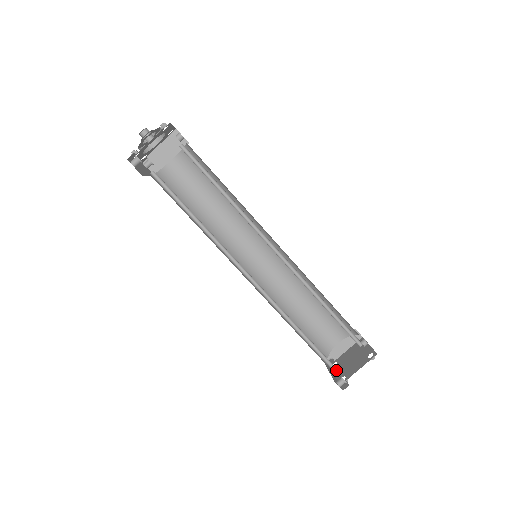
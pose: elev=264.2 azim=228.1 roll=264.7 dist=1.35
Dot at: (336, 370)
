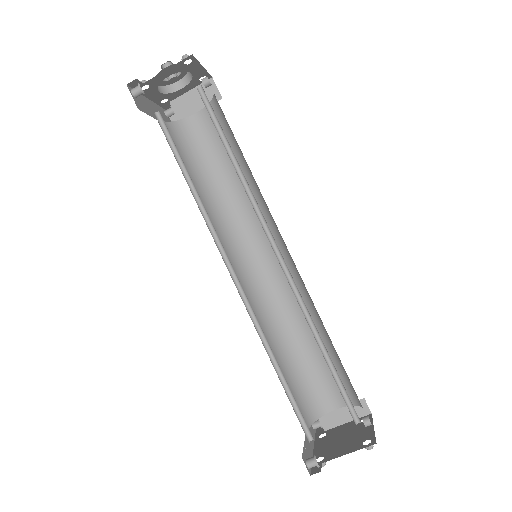
Dot at: (319, 444)
